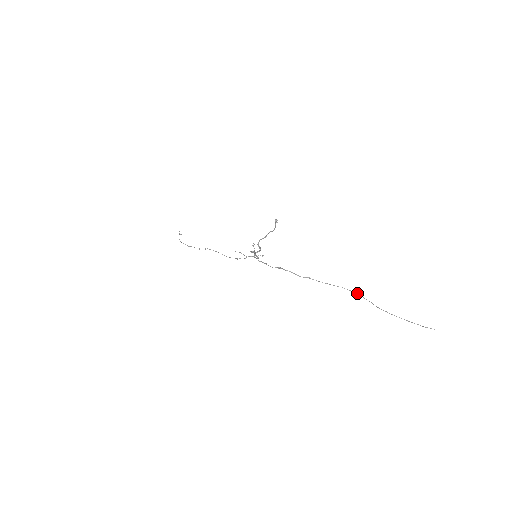
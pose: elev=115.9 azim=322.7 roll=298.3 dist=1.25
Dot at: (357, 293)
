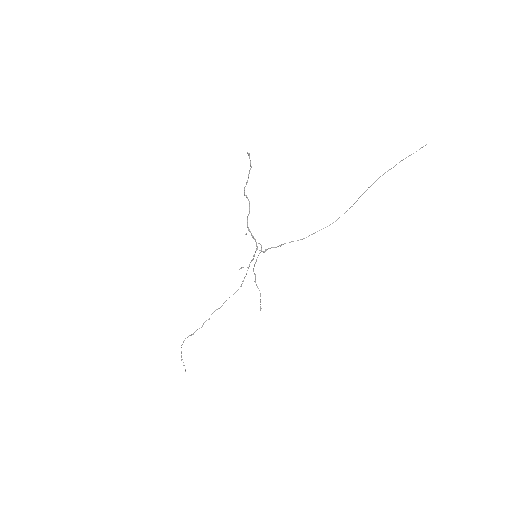
Dot at: (356, 201)
